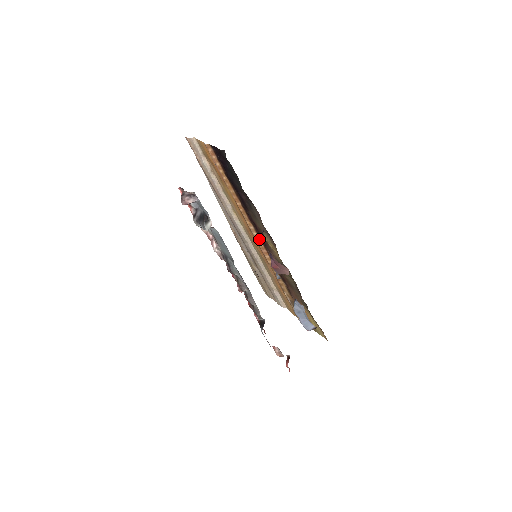
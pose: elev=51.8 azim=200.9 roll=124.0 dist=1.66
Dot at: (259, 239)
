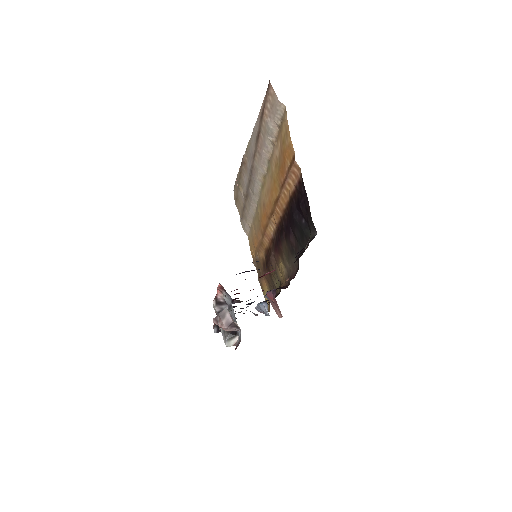
Dot at: (272, 233)
